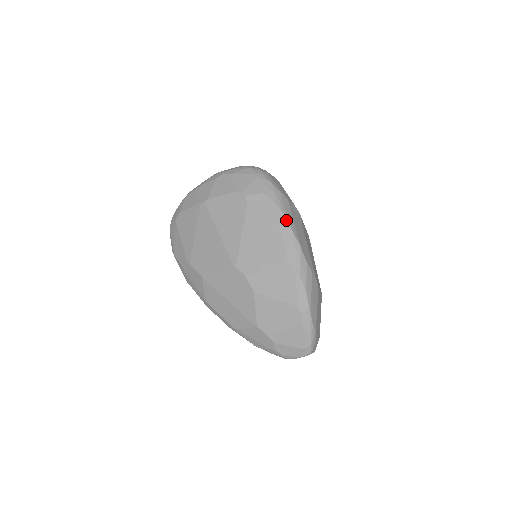
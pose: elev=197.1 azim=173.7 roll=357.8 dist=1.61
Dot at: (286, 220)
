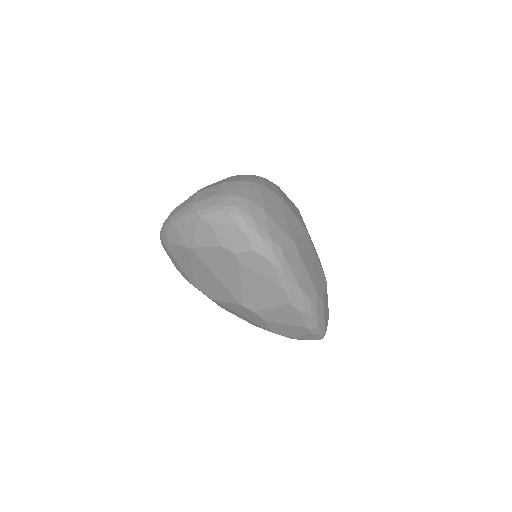
Dot at: (282, 273)
